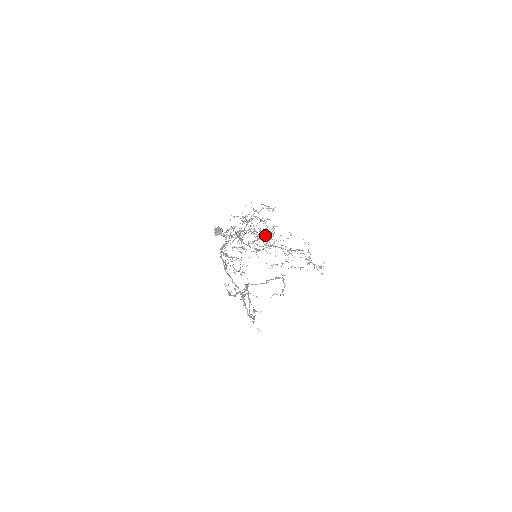
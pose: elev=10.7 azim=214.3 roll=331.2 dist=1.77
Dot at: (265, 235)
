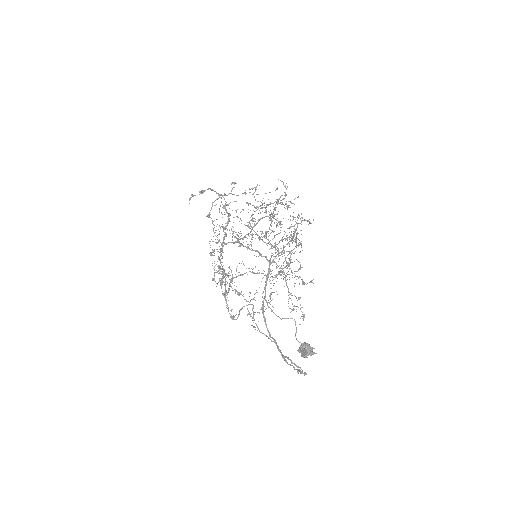
Dot at: occluded
